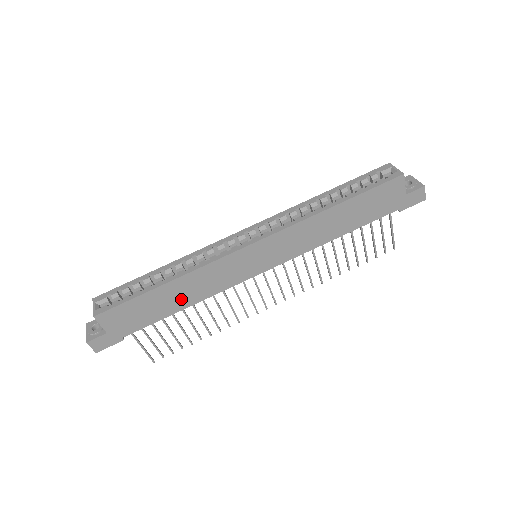
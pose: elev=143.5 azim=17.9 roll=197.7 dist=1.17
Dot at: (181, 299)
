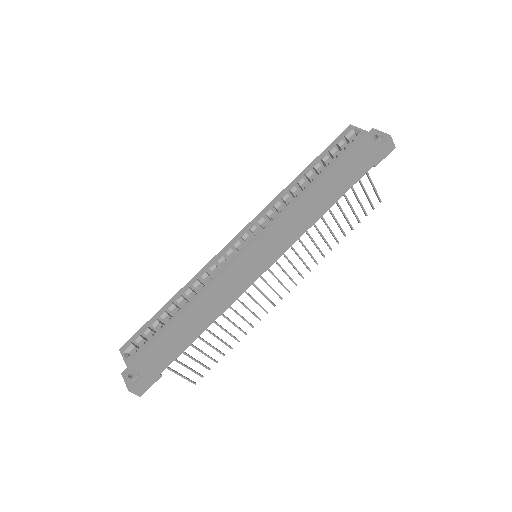
Dot at: (201, 321)
